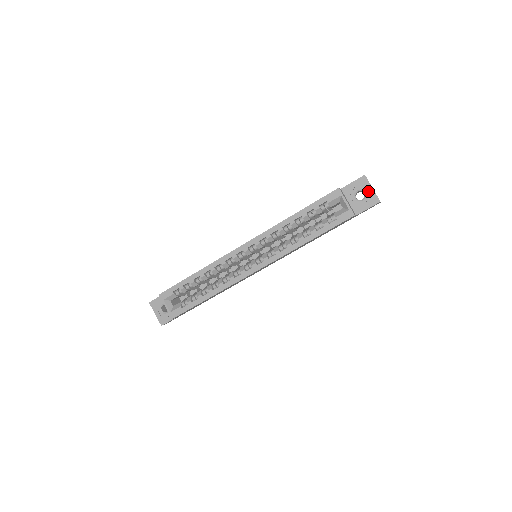
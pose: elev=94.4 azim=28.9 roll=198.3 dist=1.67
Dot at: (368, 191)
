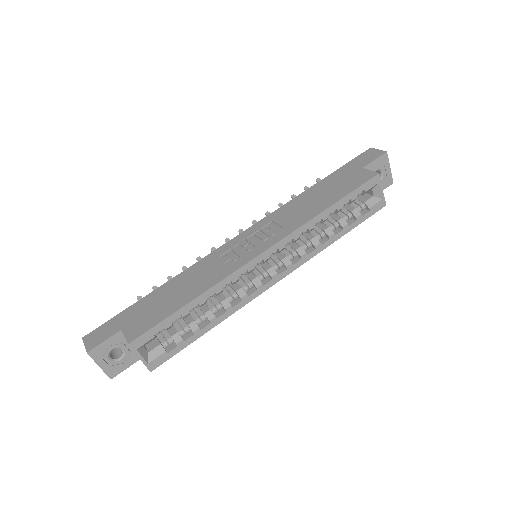
Dot at: (386, 171)
